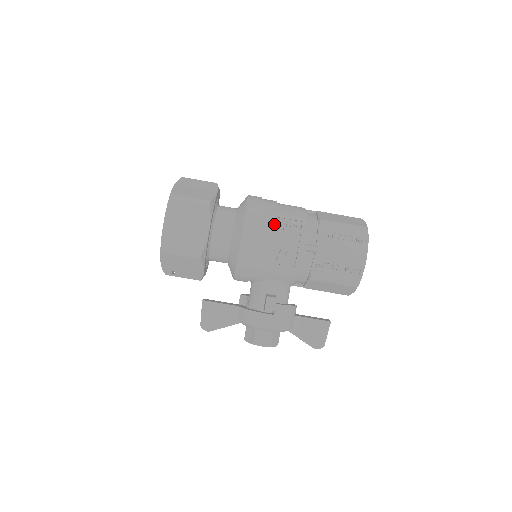
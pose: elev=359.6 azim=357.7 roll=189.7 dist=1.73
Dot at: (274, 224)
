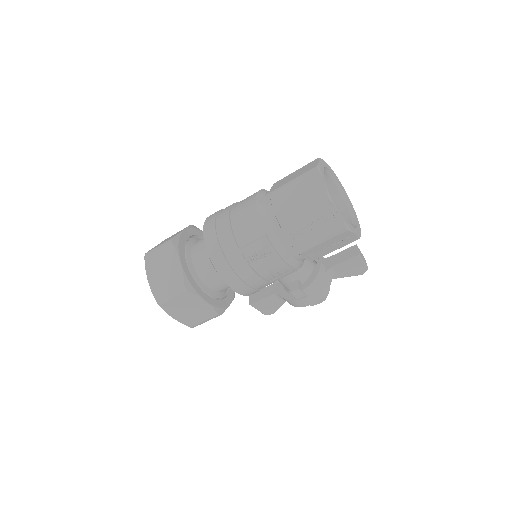
Dot at: (246, 263)
